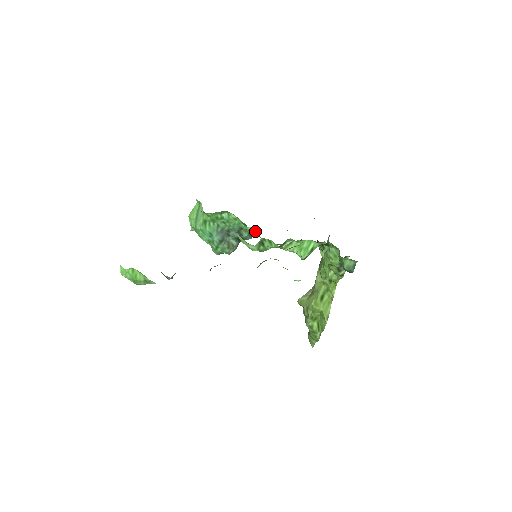
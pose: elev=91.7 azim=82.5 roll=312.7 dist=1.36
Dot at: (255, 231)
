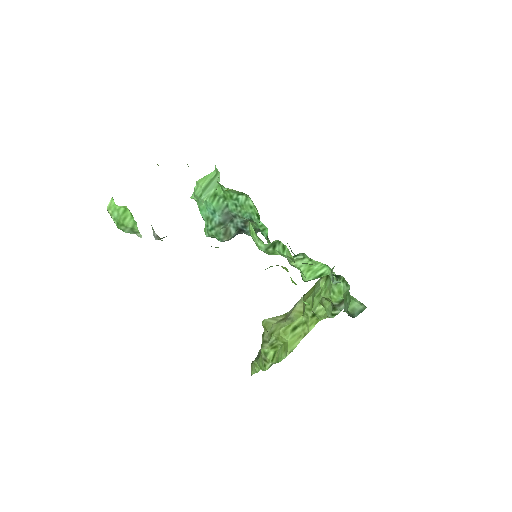
Dot at: (264, 229)
